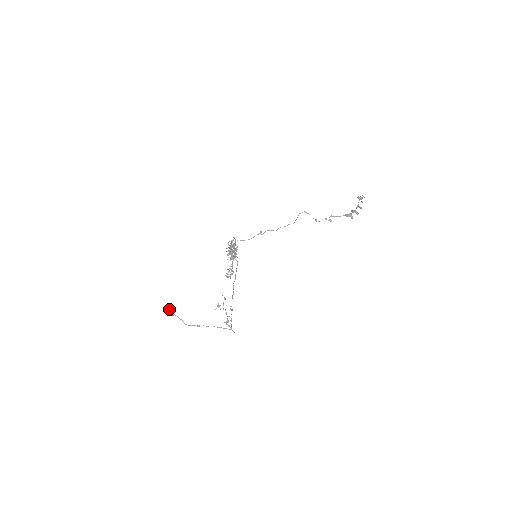
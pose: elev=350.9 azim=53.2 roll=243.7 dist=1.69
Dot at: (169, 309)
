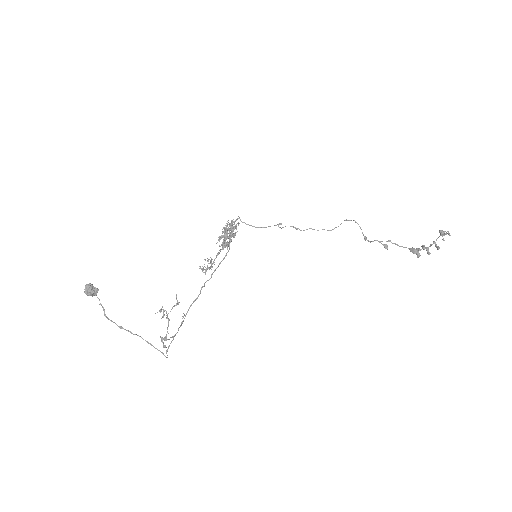
Dot at: (90, 285)
